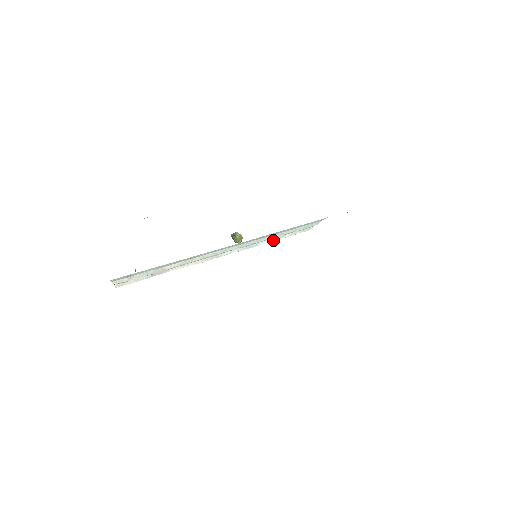
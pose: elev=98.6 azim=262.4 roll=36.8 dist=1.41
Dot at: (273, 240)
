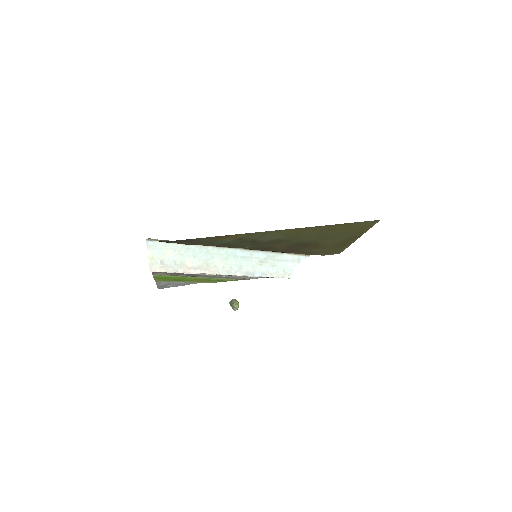
Dot at: (264, 276)
